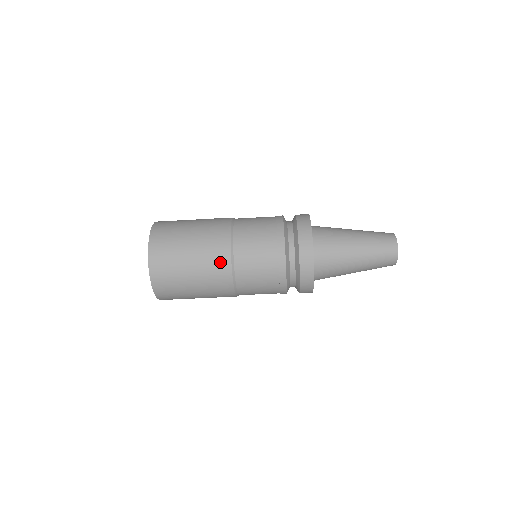
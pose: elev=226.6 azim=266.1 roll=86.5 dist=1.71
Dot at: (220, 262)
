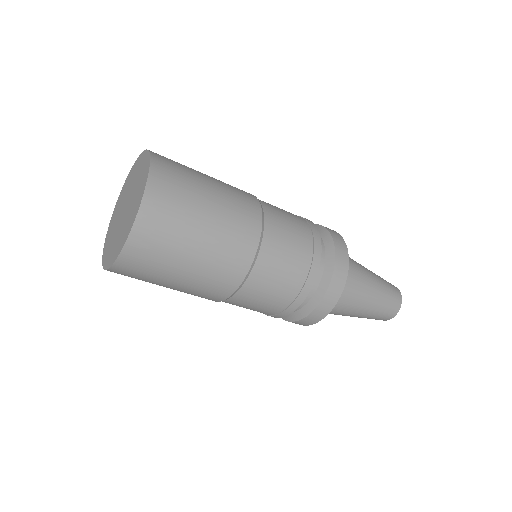
Dot at: (207, 298)
